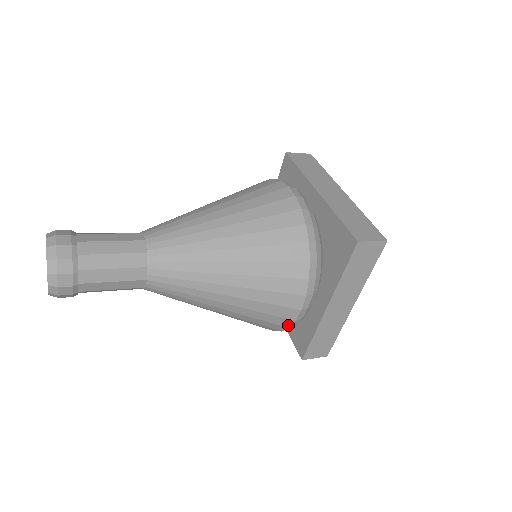
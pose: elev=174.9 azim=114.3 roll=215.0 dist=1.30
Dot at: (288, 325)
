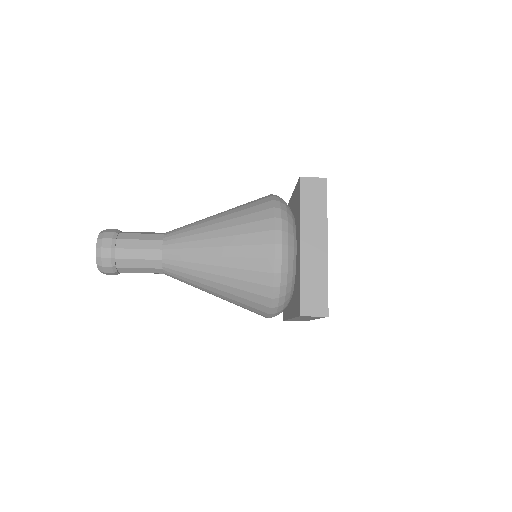
Dot at: (272, 269)
